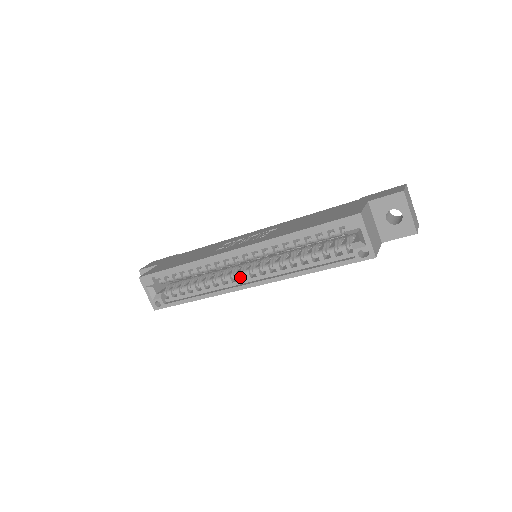
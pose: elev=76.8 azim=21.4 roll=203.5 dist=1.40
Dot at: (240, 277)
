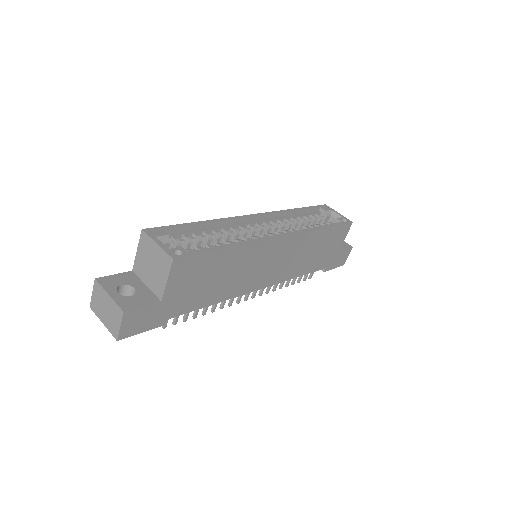
Dot at: (266, 236)
